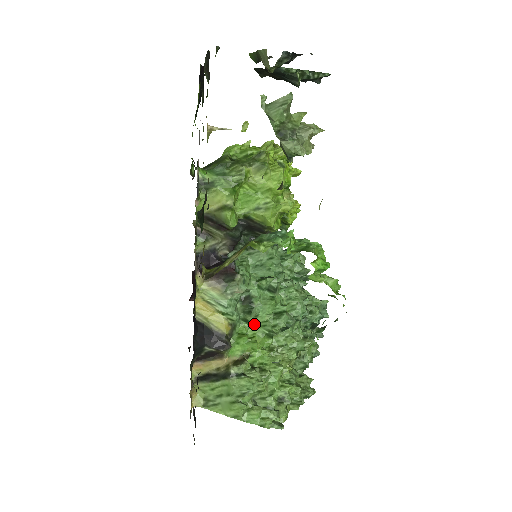
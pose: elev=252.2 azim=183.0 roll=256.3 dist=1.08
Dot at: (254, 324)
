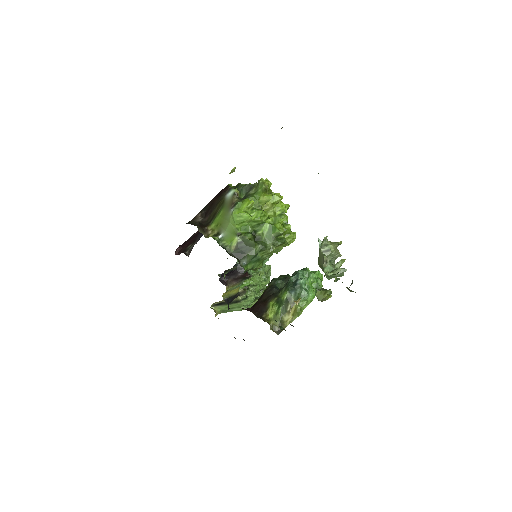
Dot at: occluded
